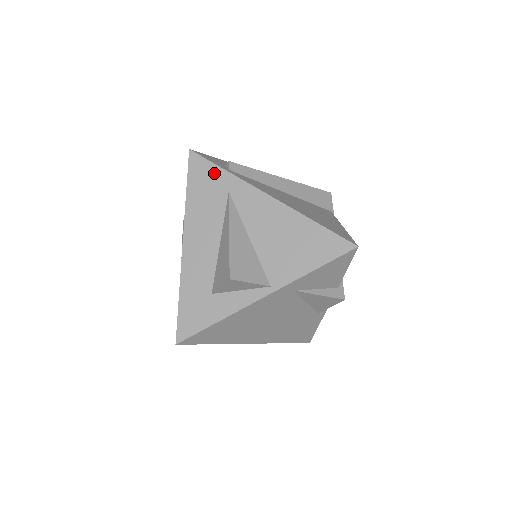
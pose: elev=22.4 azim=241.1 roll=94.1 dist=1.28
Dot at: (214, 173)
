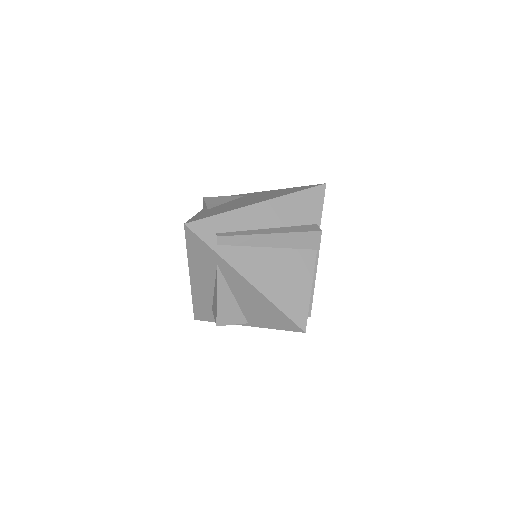
Dot at: (205, 248)
